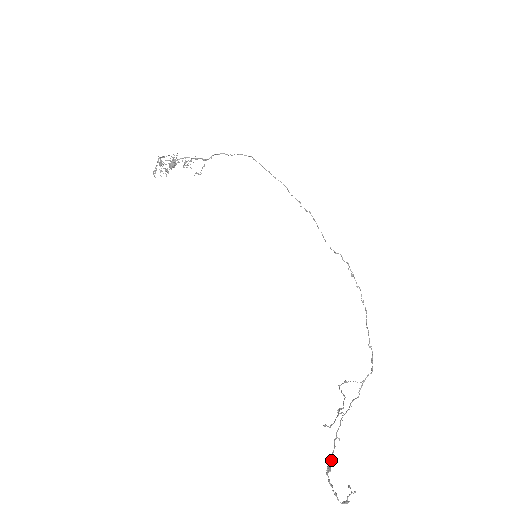
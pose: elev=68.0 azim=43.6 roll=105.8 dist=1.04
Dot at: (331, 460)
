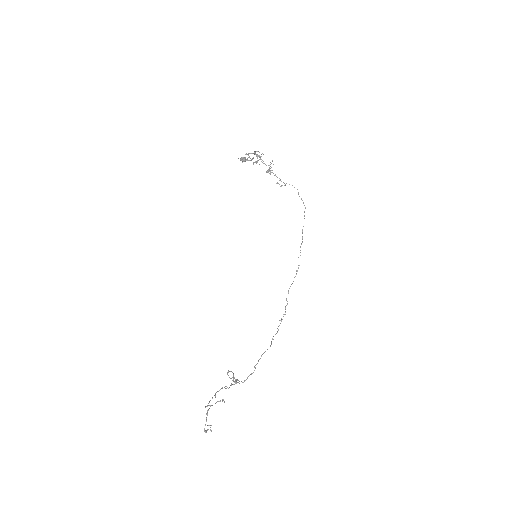
Dot at: (208, 403)
